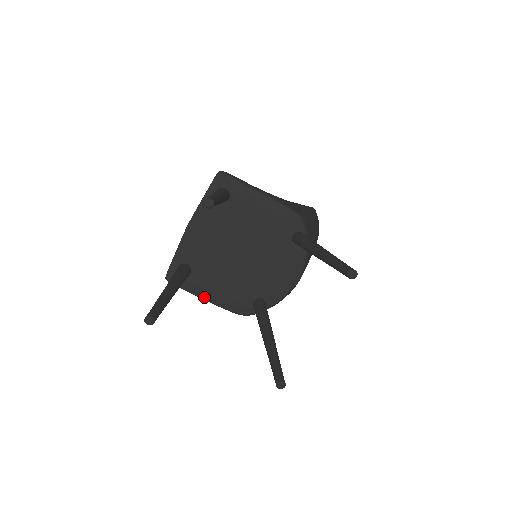
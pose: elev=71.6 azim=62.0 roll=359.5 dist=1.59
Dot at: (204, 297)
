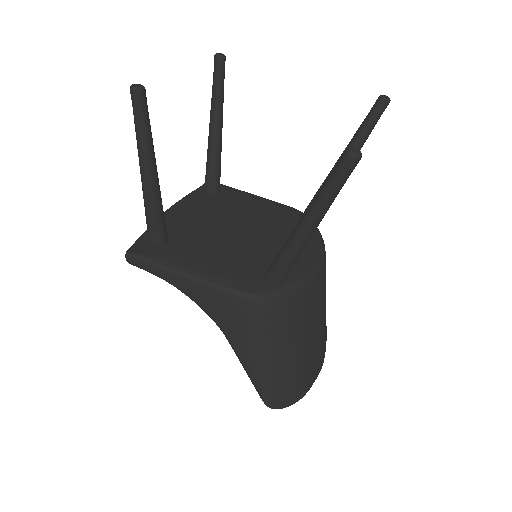
Dot at: (185, 270)
